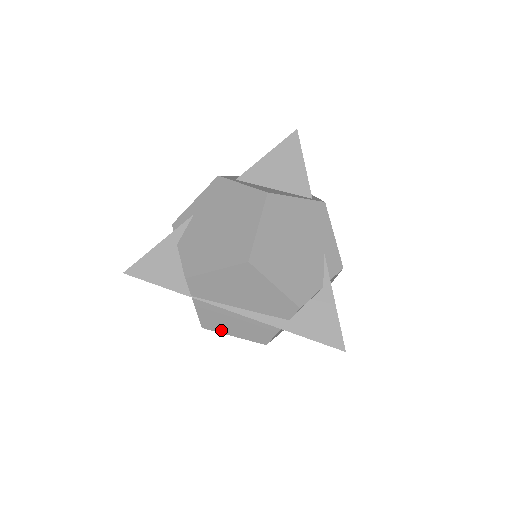
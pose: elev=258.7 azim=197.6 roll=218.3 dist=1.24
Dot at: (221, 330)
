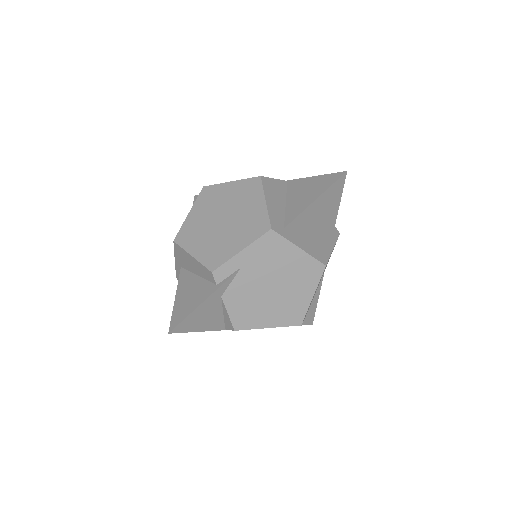
Dot at: occluded
